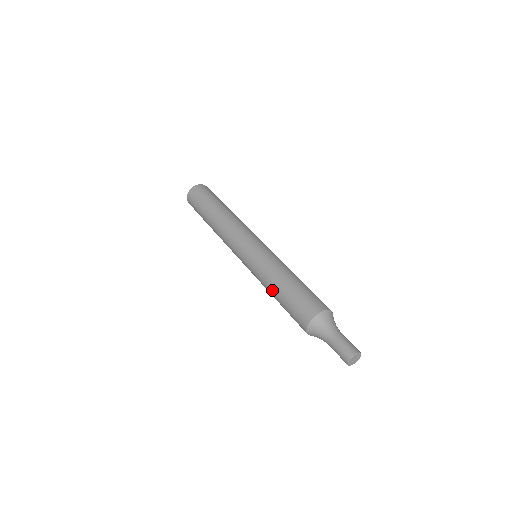
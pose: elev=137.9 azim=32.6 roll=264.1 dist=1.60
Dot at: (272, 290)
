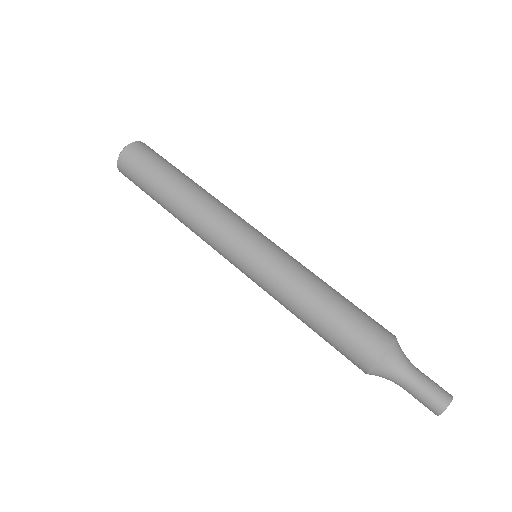
Dot at: occluded
